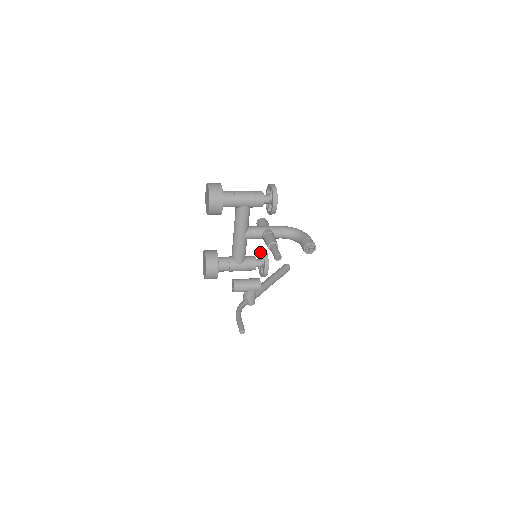
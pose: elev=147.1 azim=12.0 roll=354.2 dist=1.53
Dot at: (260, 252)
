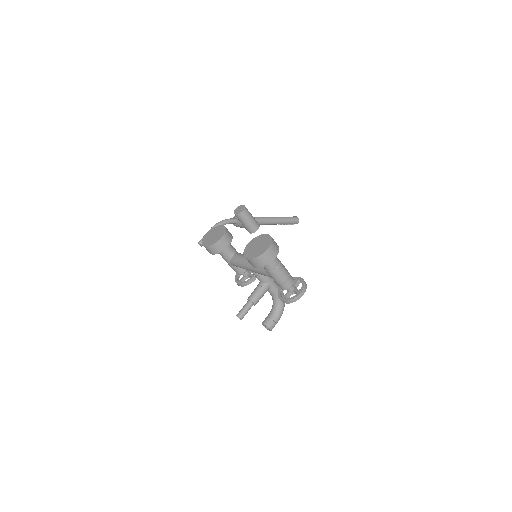
Dot at: occluded
